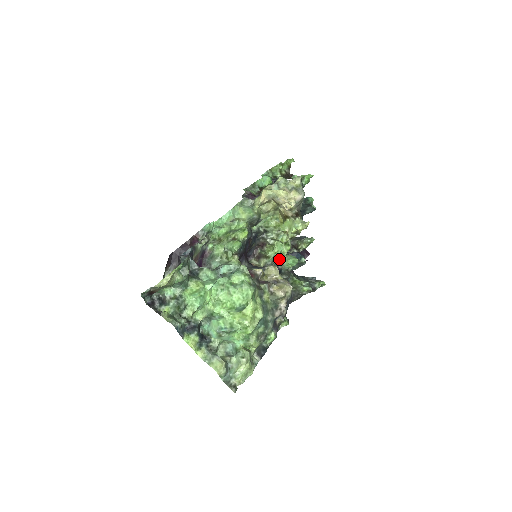
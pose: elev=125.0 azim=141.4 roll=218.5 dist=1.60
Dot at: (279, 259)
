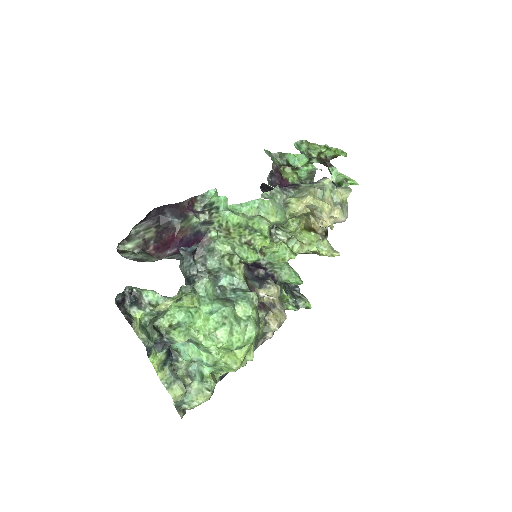
Dot at: (279, 267)
